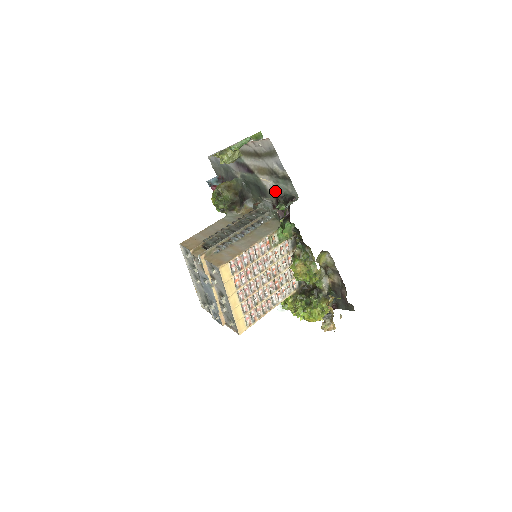
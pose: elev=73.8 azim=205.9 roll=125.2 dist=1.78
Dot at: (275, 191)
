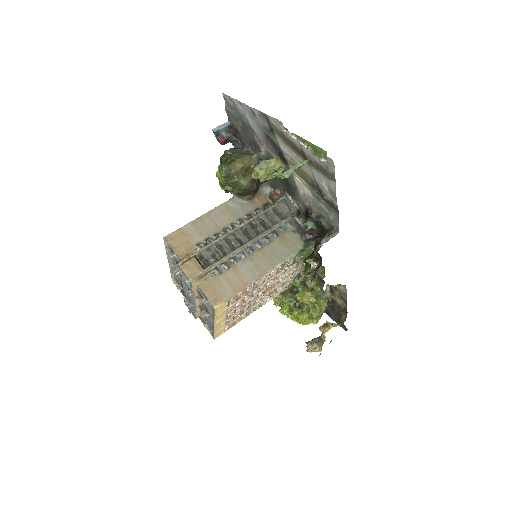
Dot at: (309, 202)
